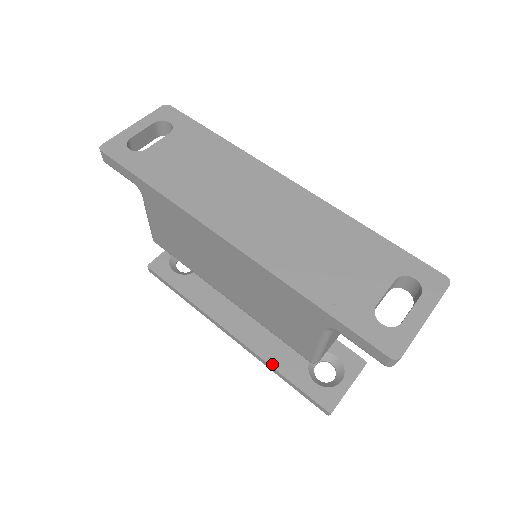
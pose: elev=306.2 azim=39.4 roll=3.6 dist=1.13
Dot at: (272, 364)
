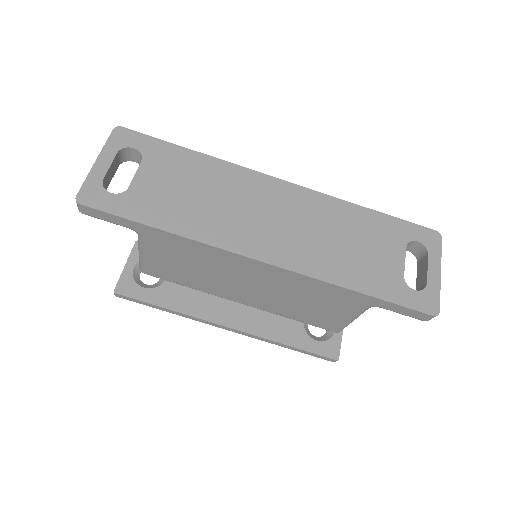
Dot at: (276, 340)
